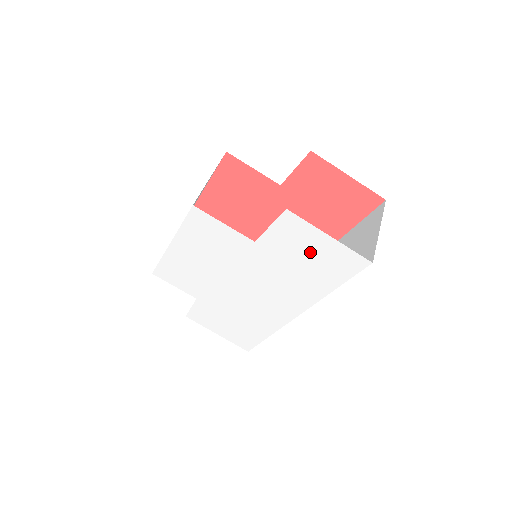
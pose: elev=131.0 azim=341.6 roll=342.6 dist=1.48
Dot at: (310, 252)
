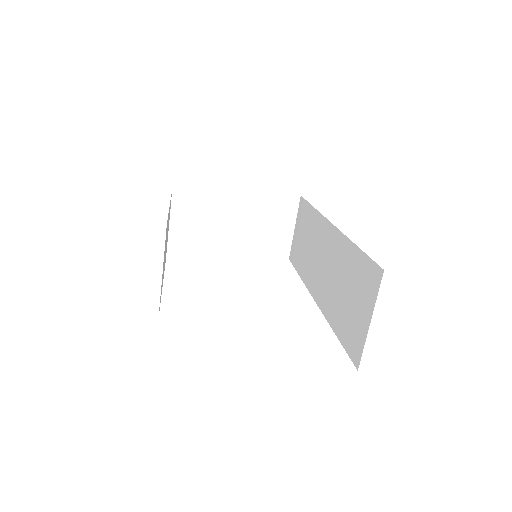
Dot at: occluded
